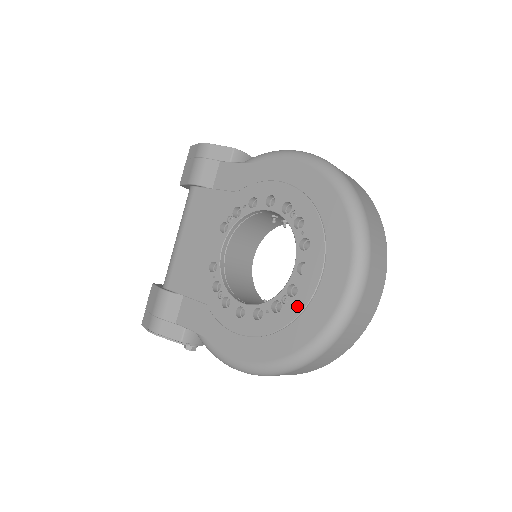
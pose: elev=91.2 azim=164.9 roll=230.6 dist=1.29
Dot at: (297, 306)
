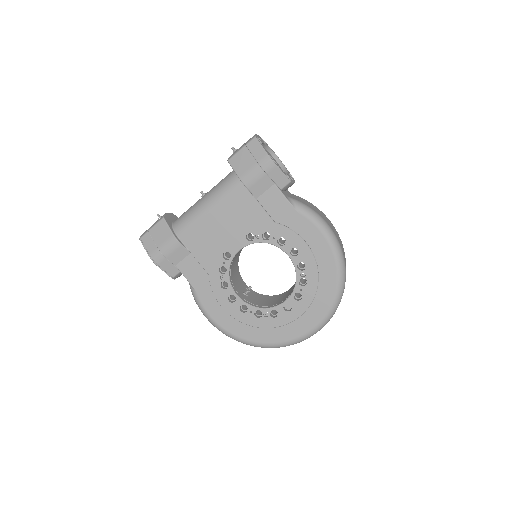
Dot at: (271, 323)
